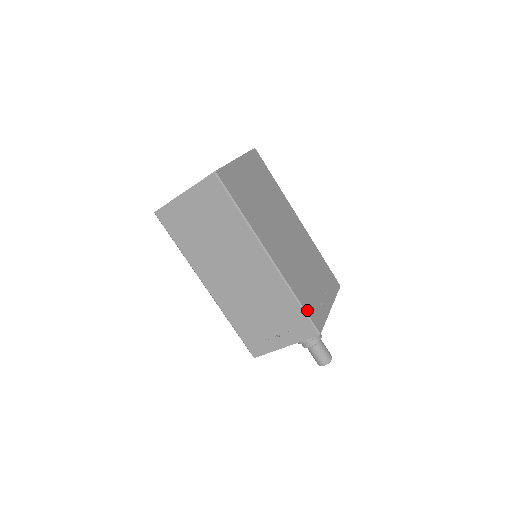
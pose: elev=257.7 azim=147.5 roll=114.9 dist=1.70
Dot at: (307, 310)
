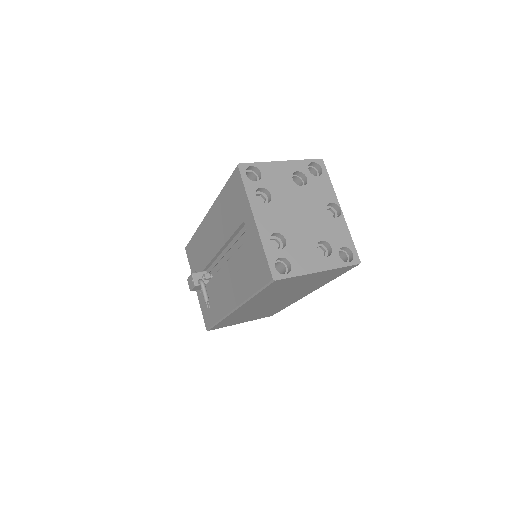
Dot at: occluded
